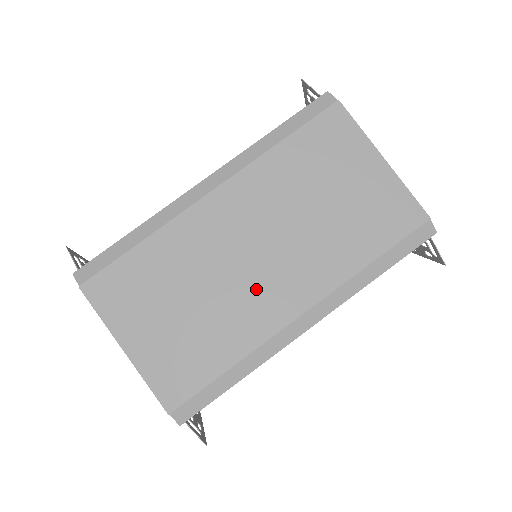
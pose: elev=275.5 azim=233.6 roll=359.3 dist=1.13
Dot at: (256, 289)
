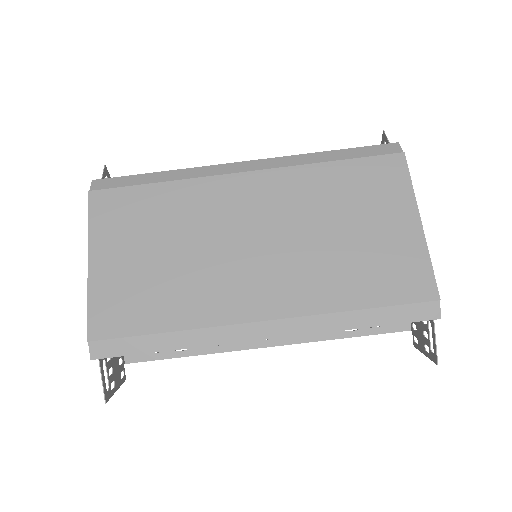
Dot at: (234, 274)
